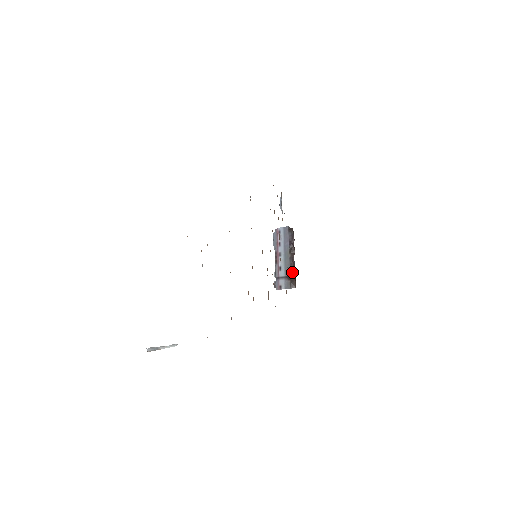
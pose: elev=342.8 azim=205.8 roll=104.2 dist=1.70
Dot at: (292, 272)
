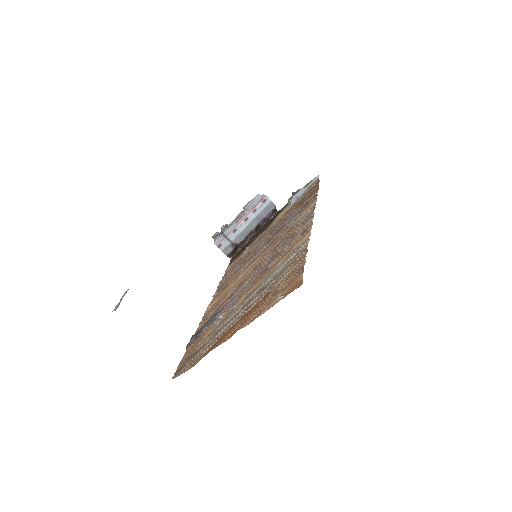
Dot at: (241, 244)
